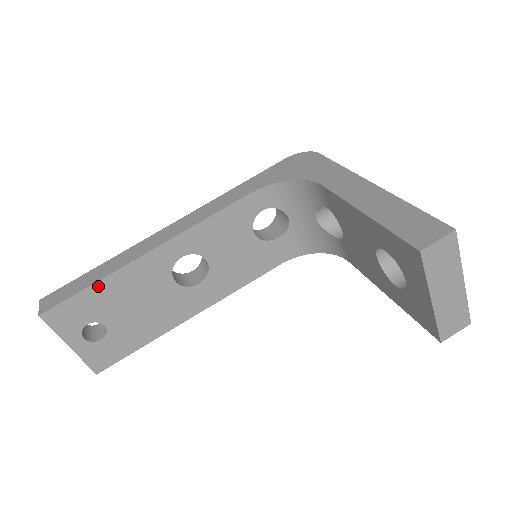
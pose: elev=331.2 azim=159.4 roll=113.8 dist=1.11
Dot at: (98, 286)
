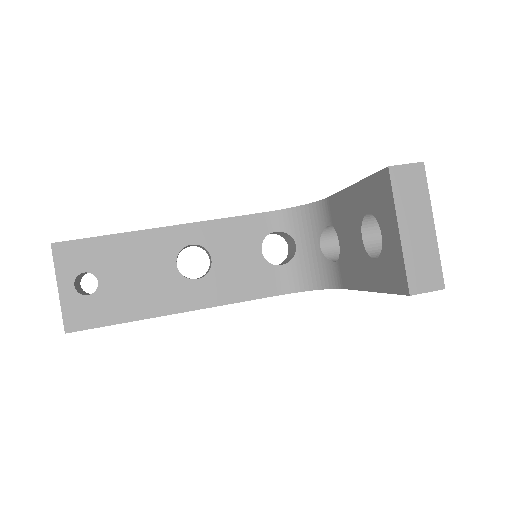
Dot at: (111, 239)
